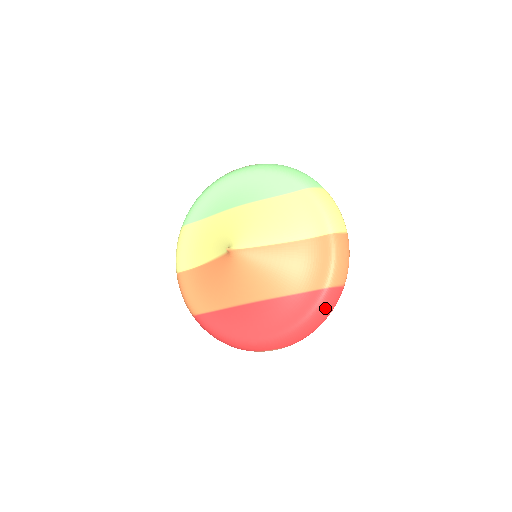
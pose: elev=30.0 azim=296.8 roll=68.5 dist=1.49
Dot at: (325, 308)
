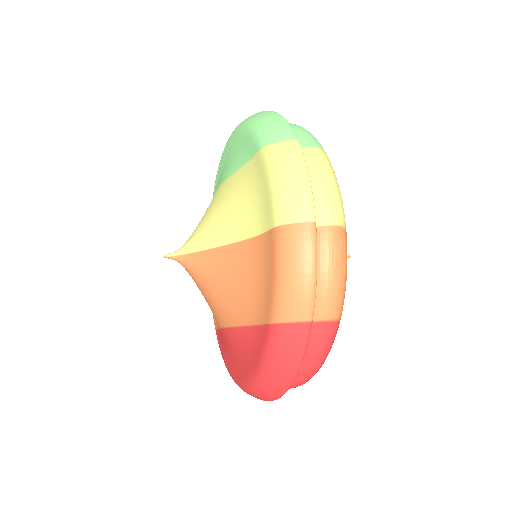
Dot at: (281, 357)
